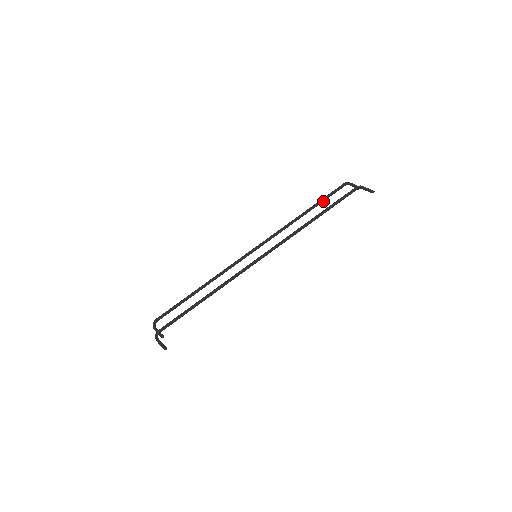
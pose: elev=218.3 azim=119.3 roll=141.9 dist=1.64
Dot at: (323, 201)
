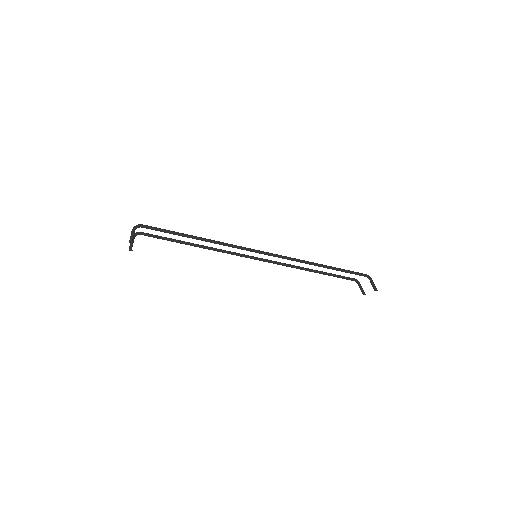
Dot at: (331, 275)
